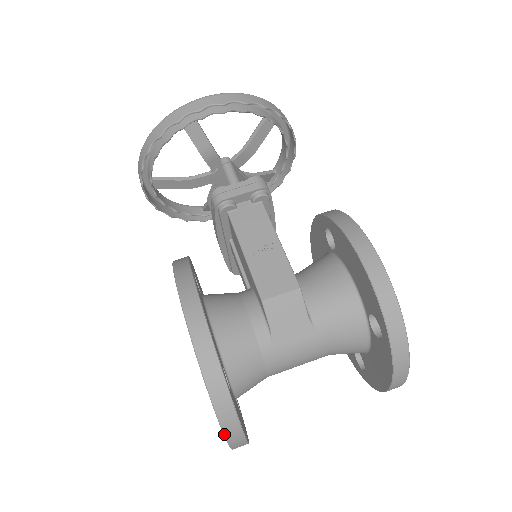
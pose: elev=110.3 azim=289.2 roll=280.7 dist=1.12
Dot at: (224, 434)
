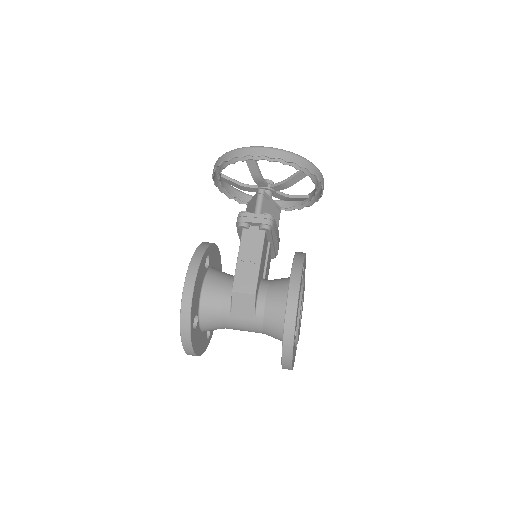
Dot at: (183, 347)
